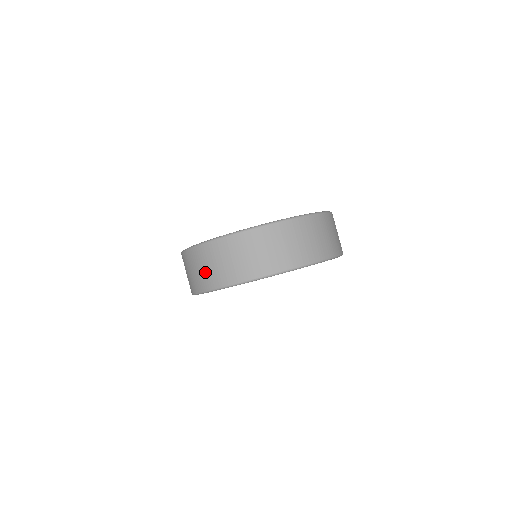
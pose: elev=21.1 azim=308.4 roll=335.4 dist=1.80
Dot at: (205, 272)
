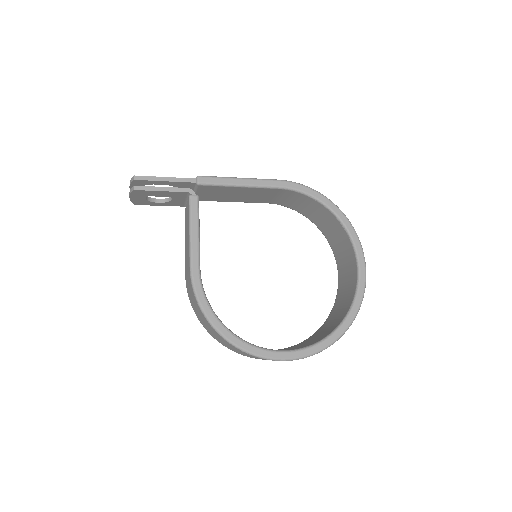
Dot at: occluded
